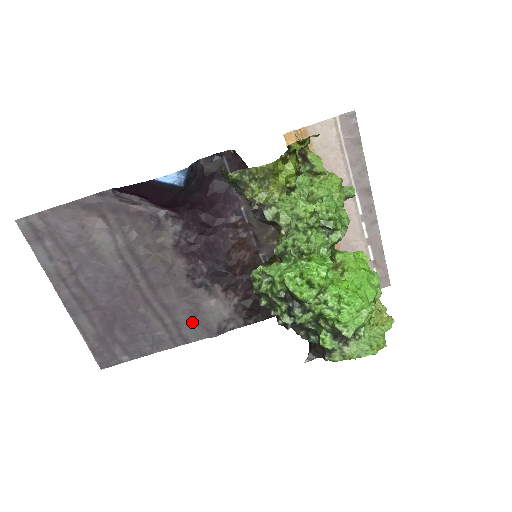
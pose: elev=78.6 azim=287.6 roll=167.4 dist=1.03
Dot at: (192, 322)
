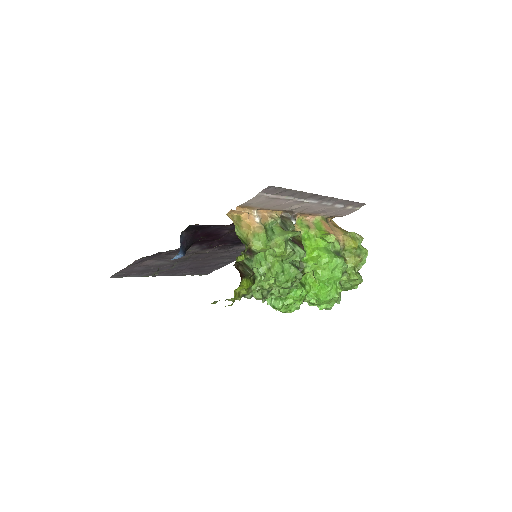
Dot at: occluded
